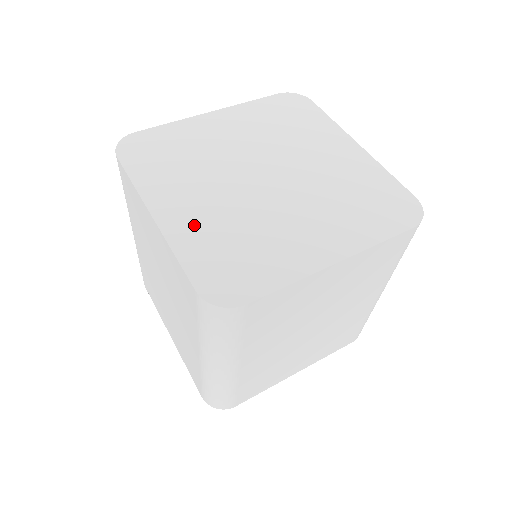
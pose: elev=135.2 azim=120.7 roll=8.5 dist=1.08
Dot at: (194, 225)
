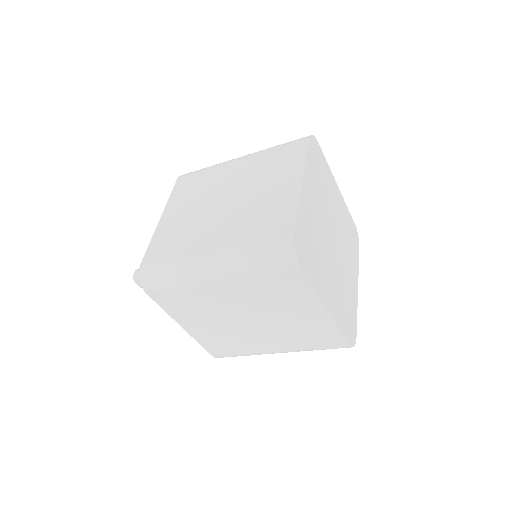
Dot at: (336, 303)
